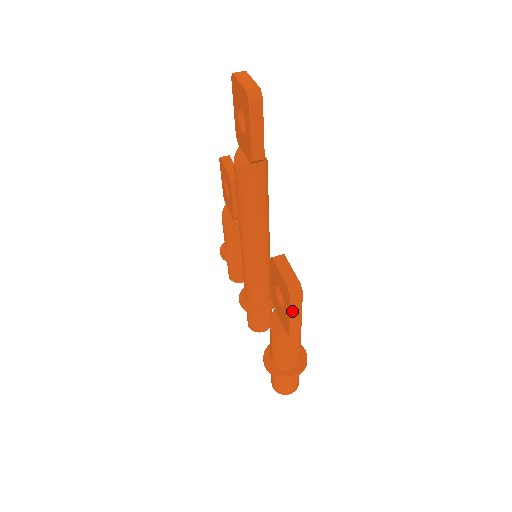
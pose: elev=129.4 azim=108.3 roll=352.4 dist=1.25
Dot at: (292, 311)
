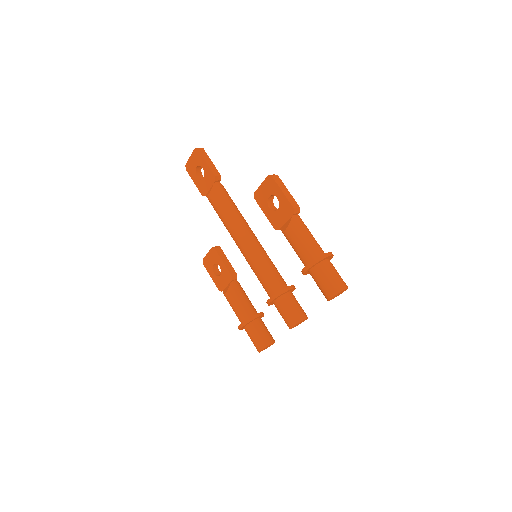
Dot at: (281, 188)
